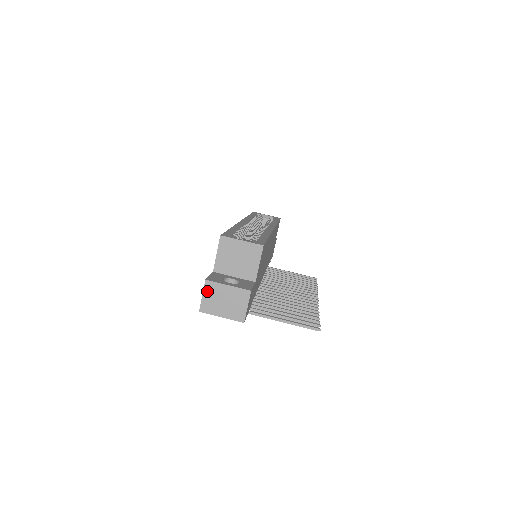
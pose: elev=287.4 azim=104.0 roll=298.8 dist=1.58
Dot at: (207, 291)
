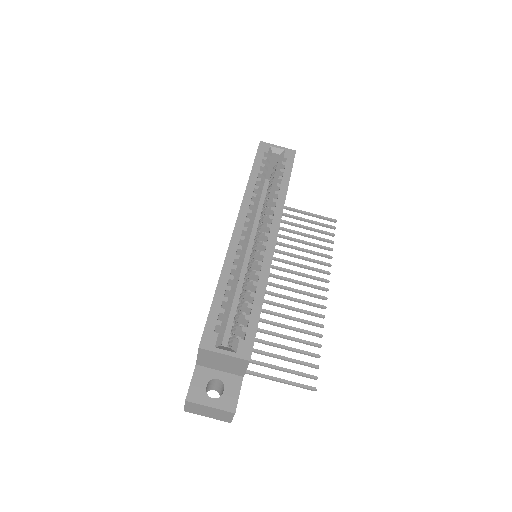
Dot at: (189, 405)
